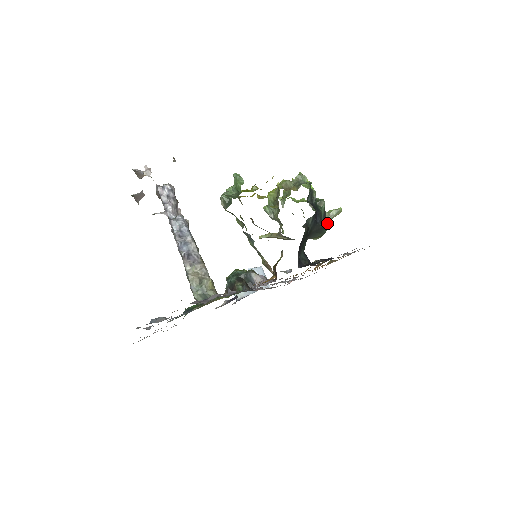
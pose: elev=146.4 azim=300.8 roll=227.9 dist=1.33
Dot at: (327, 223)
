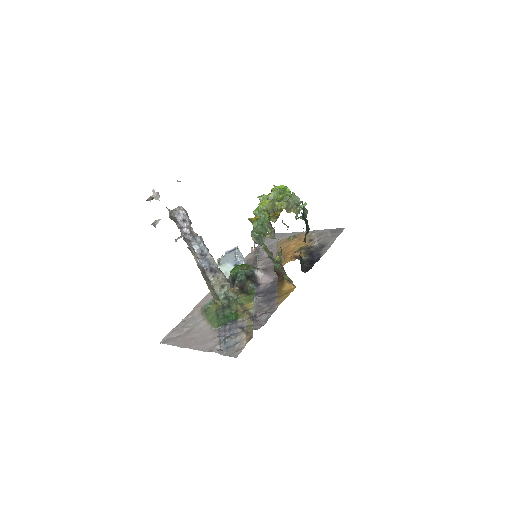
Dot at: occluded
